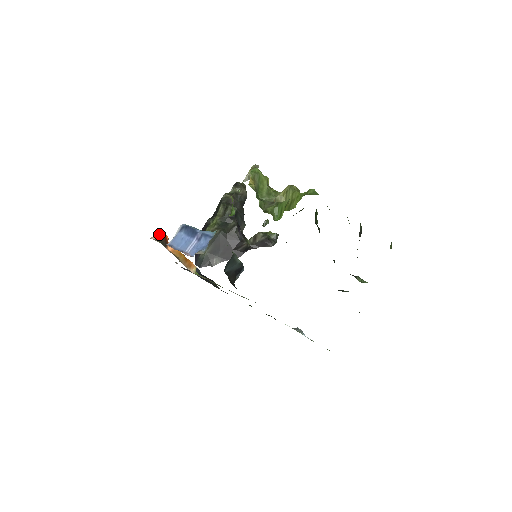
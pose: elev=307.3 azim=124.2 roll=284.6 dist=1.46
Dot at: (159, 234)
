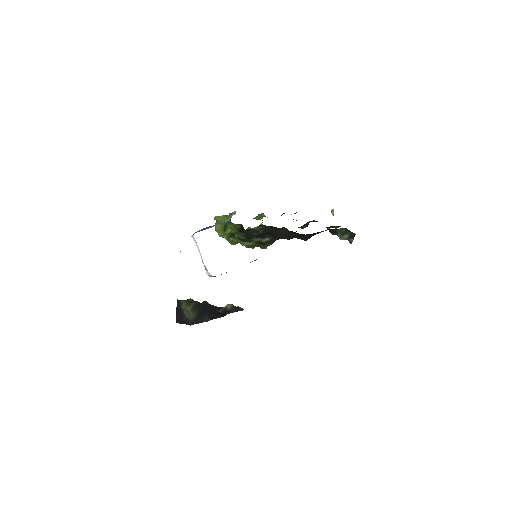
Dot at: occluded
